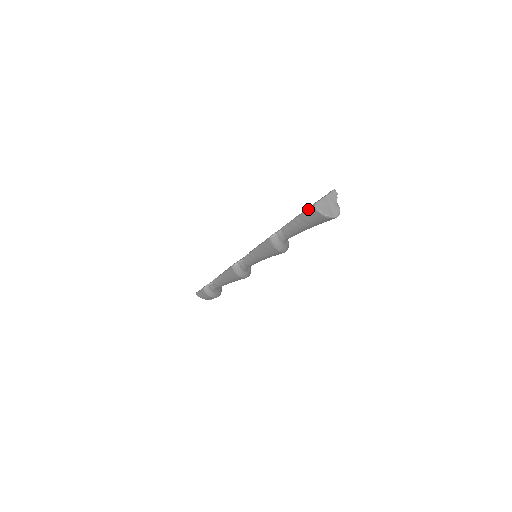
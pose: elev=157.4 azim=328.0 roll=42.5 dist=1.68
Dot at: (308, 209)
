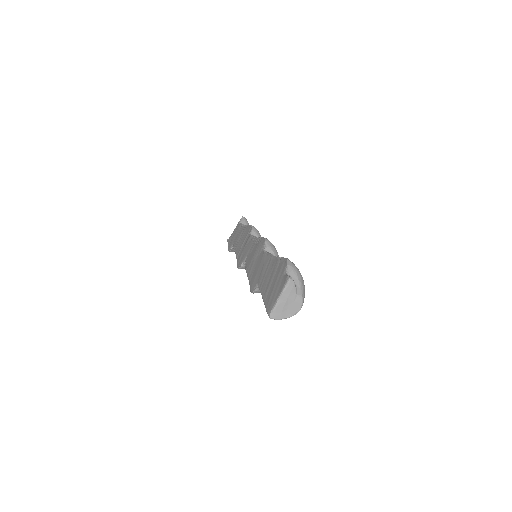
Dot at: (267, 313)
